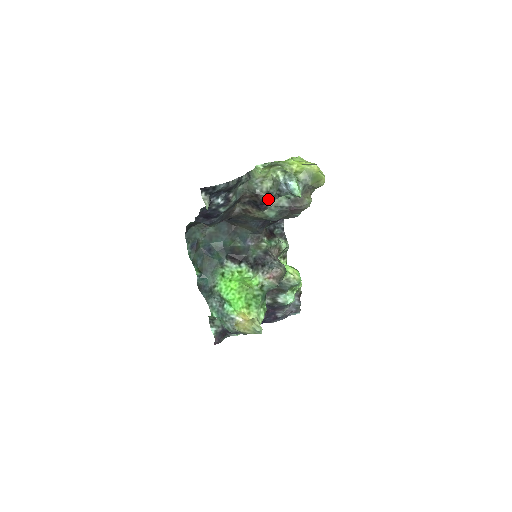
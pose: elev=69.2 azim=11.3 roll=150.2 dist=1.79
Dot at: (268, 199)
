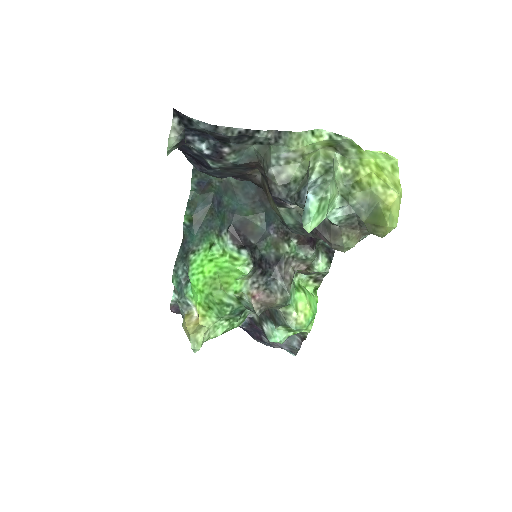
Dot at: (280, 195)
